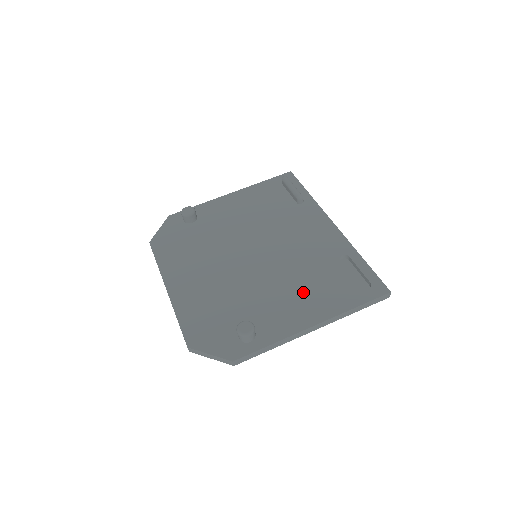
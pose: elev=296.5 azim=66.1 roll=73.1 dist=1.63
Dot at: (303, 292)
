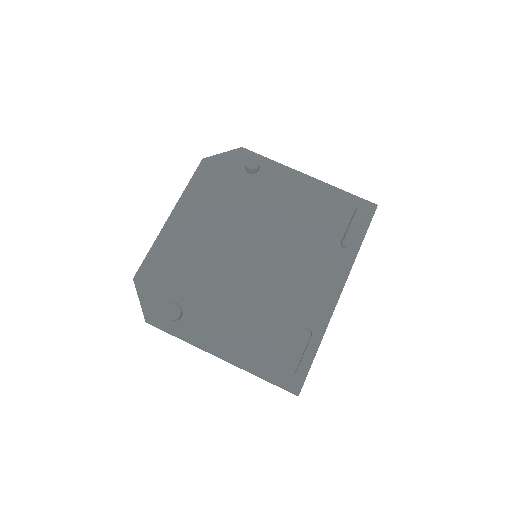
Dot at: (246, 325)
